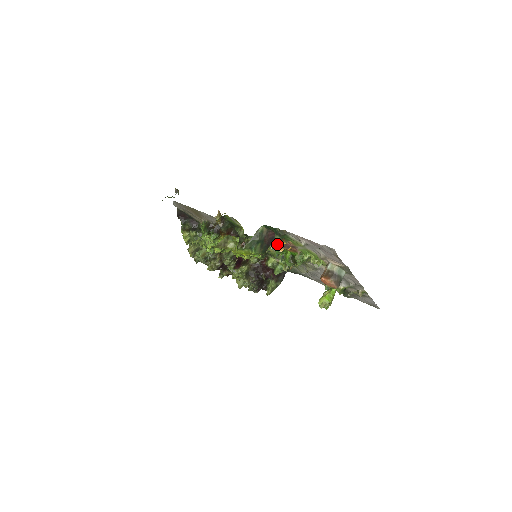
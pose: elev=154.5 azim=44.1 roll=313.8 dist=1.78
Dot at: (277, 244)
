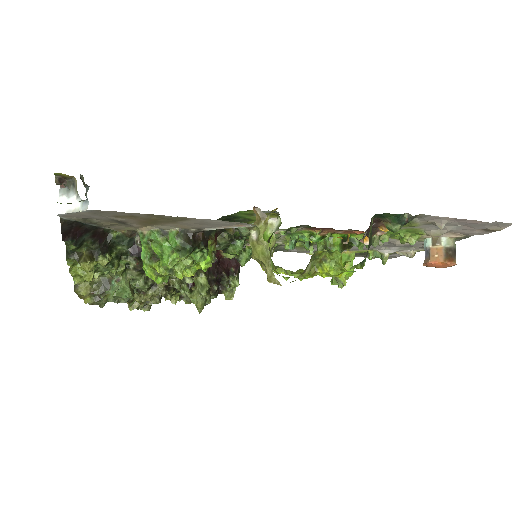
Dot at: (367, 235)
